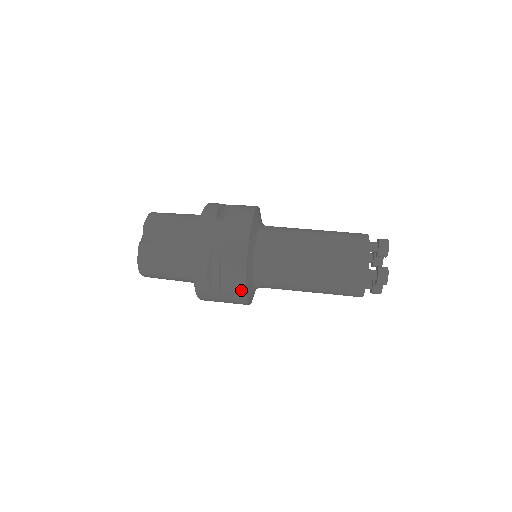
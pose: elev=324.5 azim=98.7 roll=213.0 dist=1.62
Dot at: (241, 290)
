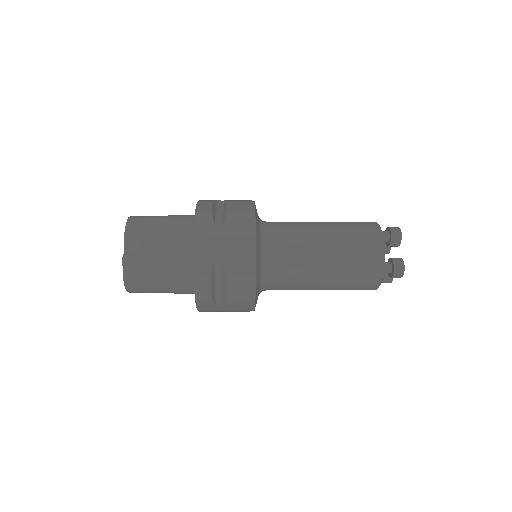
Dot at: (250, 301)
